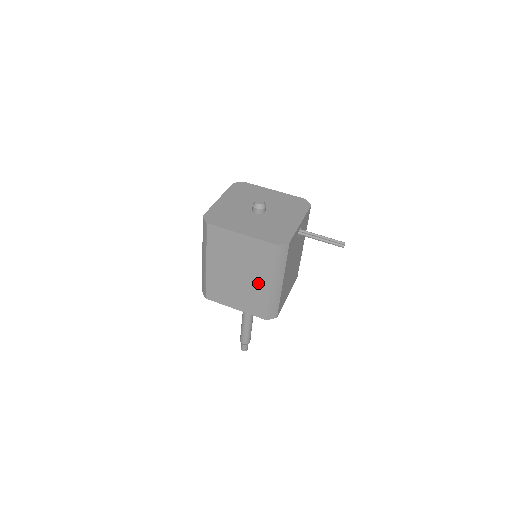
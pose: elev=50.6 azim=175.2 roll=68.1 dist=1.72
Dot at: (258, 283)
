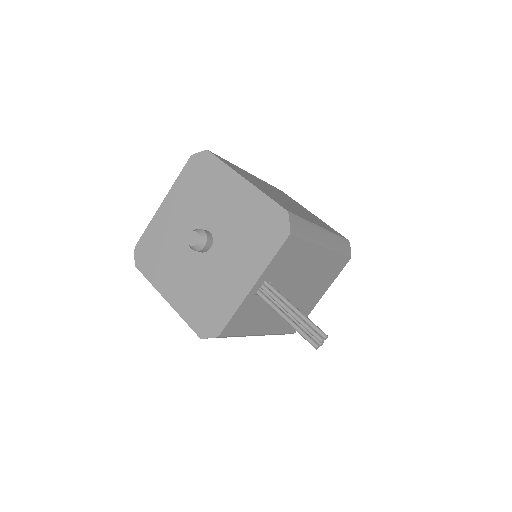
Dot at: occluded
